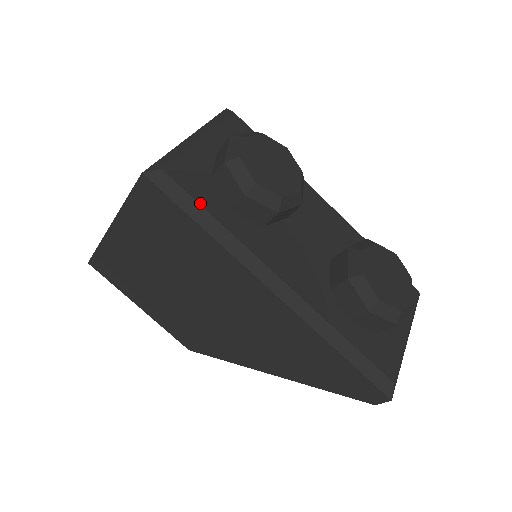
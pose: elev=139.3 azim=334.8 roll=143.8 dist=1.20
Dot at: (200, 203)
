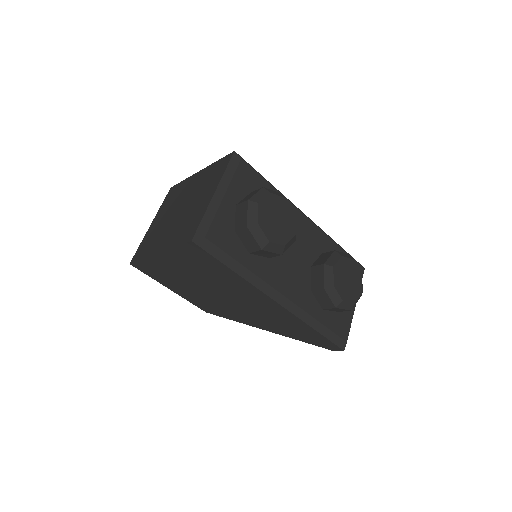
Dot at: (231, 256)
